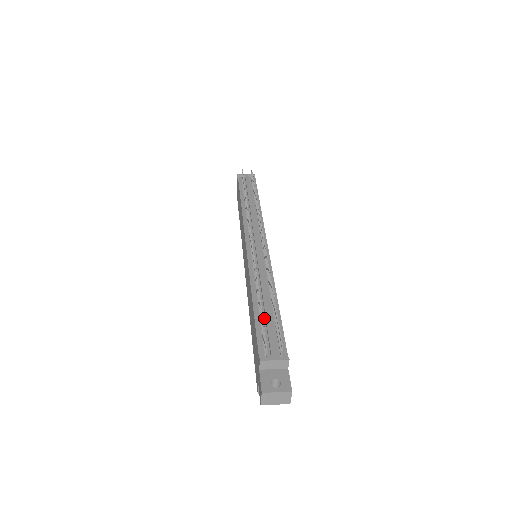
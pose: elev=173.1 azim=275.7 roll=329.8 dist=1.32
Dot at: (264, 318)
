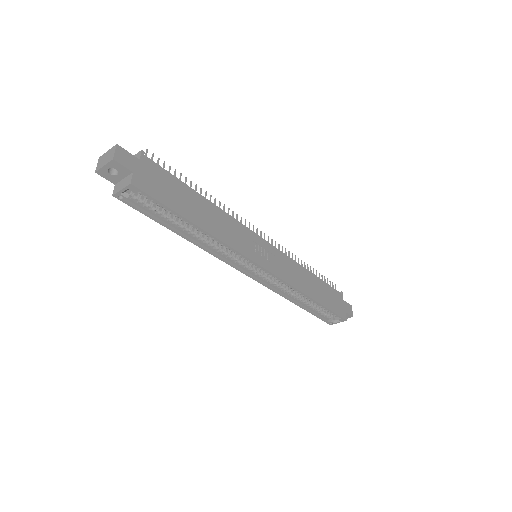
Dot at: occluded
